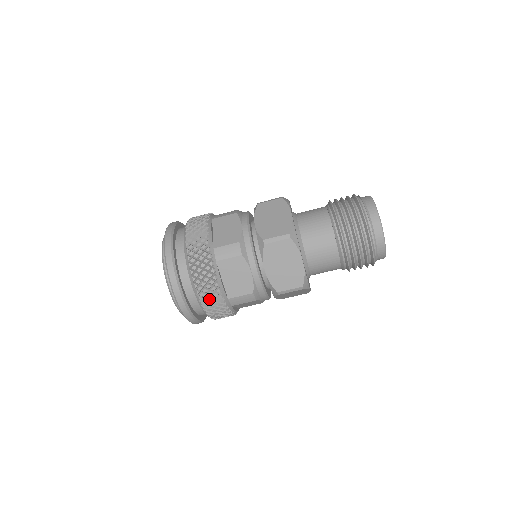
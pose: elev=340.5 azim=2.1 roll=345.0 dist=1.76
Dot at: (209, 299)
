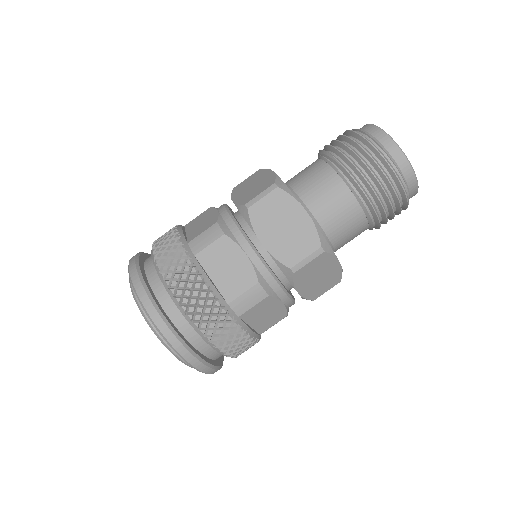
Dot at: (241, 350)
